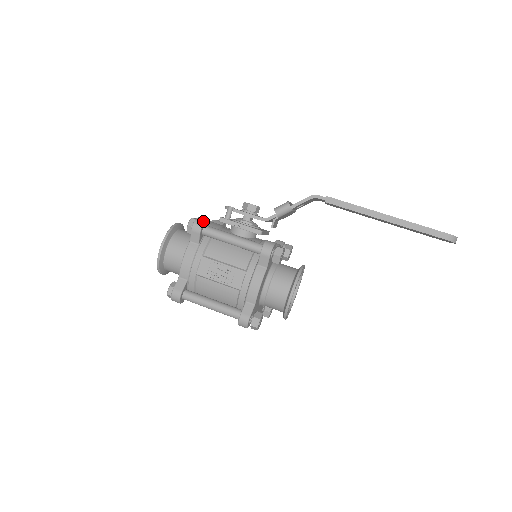
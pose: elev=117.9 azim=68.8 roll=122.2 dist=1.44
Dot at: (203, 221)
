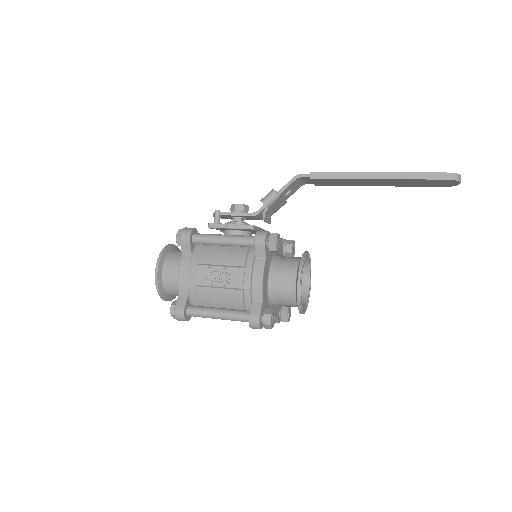
Dot at: (190, 229)
